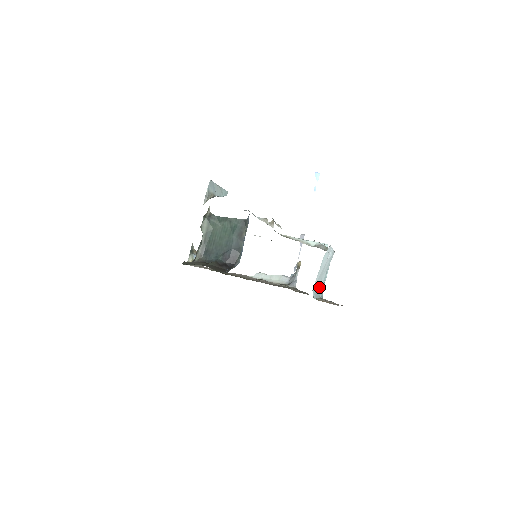
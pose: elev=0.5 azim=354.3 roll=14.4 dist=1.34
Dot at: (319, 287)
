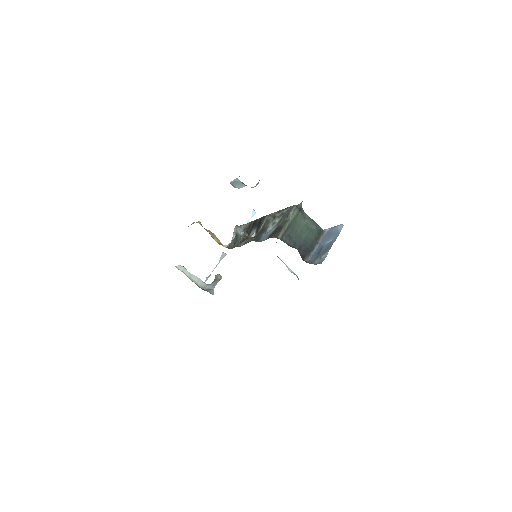
Dot at: occluded
